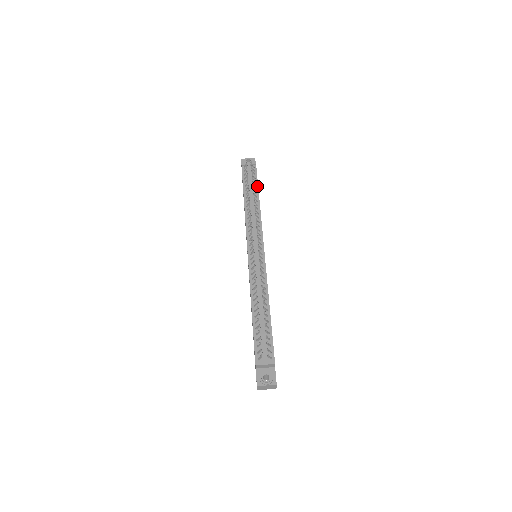
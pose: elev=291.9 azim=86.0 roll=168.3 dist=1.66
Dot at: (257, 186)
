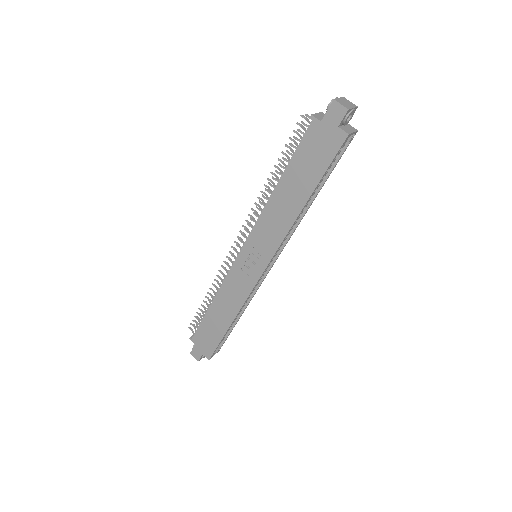
Dot at: occluded
